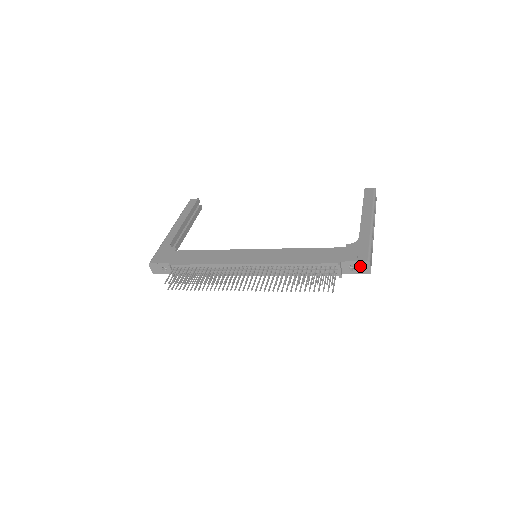
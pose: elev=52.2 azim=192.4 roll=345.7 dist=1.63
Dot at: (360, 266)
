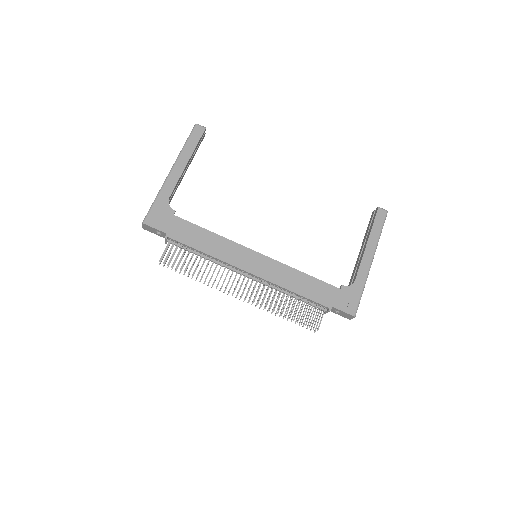
Dot at: (345, 314)
